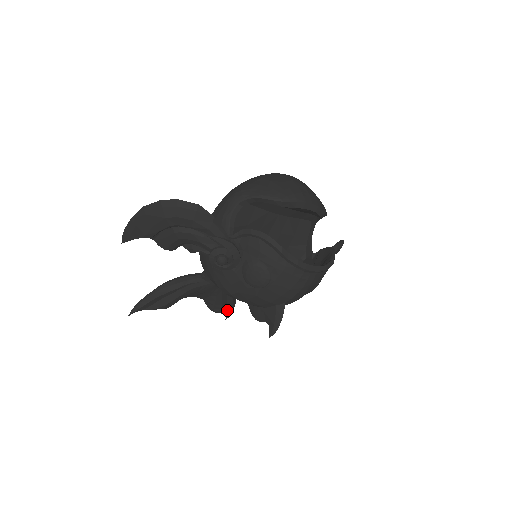
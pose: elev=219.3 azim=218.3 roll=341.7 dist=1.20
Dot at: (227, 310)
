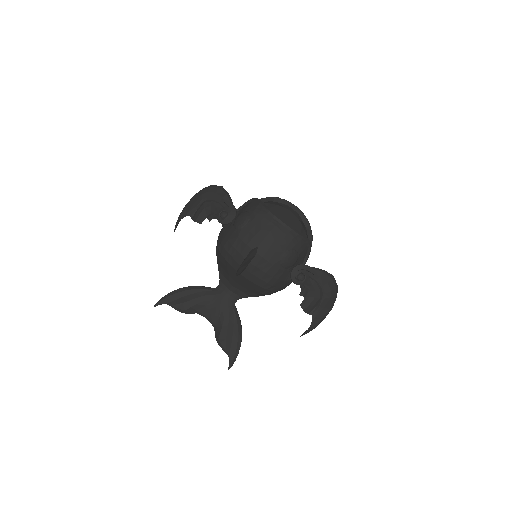
Dot at: (231, 351)
